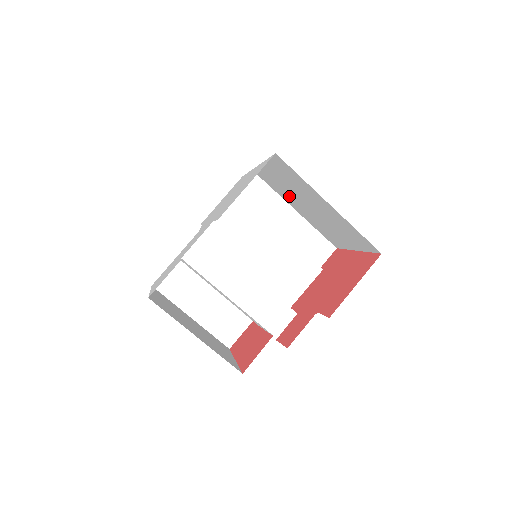
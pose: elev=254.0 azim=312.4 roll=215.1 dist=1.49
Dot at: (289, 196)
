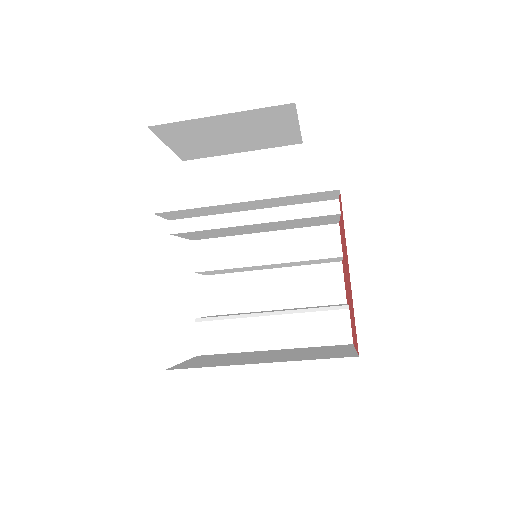
Dot at: occluded
